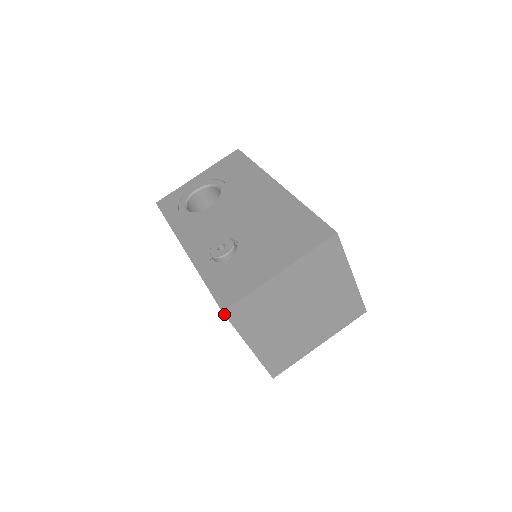
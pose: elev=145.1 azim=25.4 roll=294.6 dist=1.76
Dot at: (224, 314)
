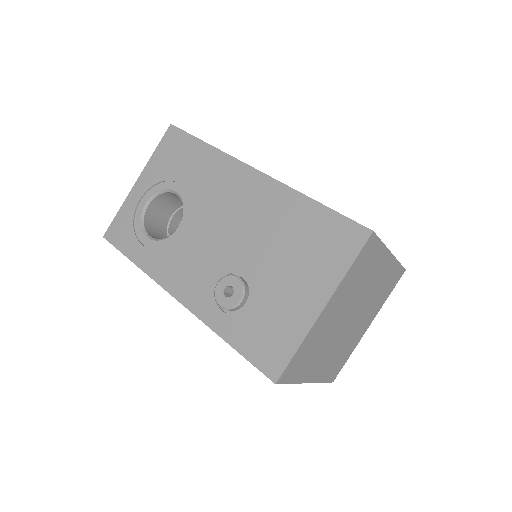
Dot at: occluded
